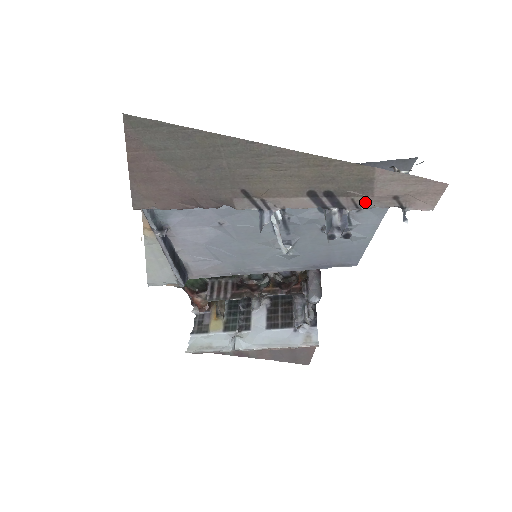
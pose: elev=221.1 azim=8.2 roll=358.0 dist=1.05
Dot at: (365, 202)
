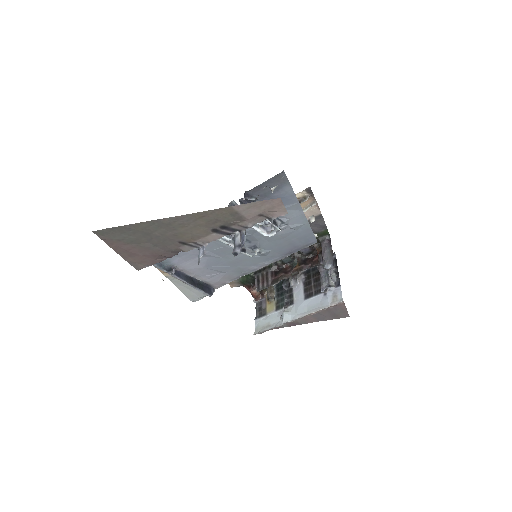
Dot at: (247, 224)
